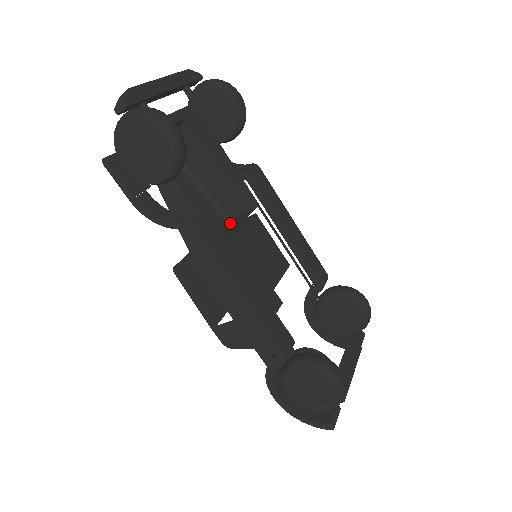
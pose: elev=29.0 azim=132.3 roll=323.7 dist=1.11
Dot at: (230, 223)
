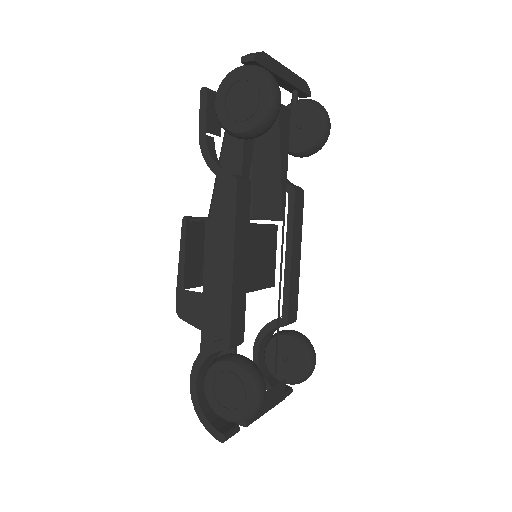
Dot at: occluded
